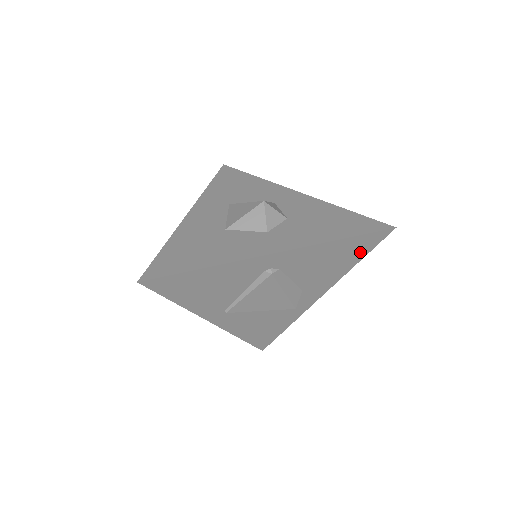
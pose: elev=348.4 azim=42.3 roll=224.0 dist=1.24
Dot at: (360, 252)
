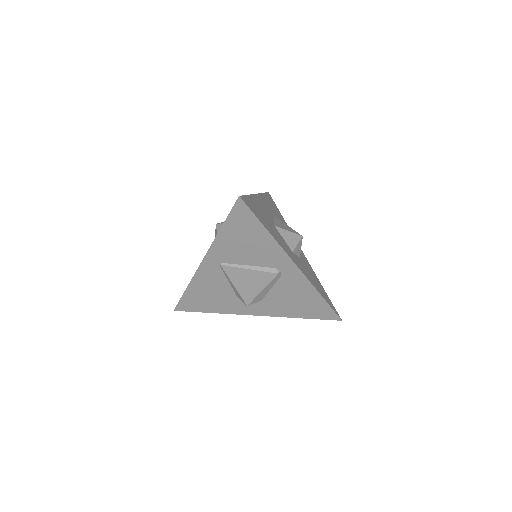
Dot at: (313, 314)
